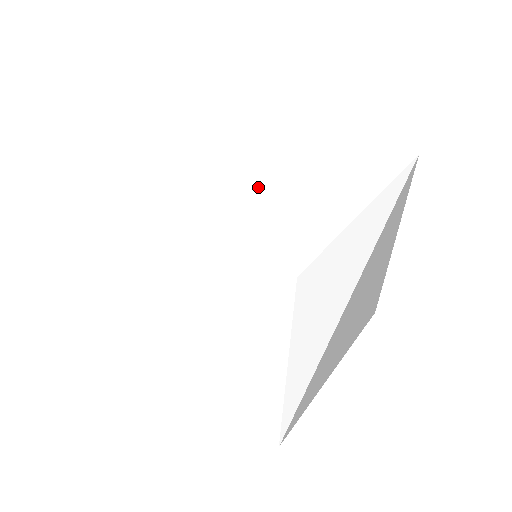
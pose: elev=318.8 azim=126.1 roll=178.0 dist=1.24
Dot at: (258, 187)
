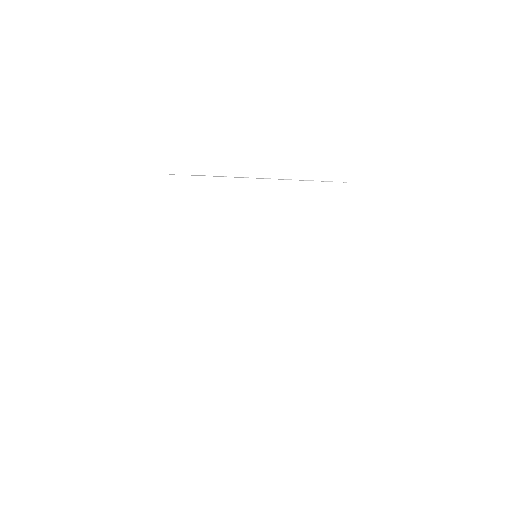
Dot at: (225, 291)
